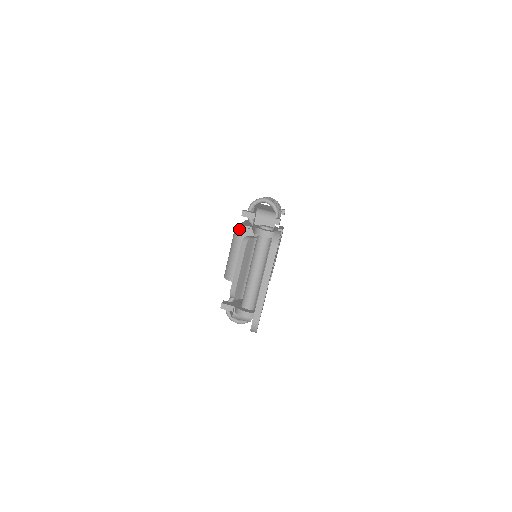
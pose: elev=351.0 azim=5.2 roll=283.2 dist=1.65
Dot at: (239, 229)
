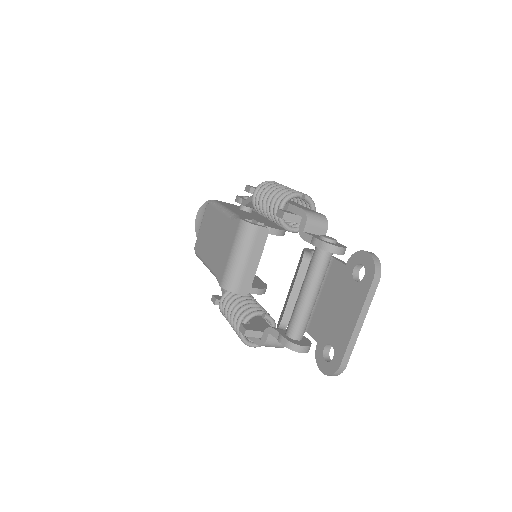
Dot at: (250, 227)
